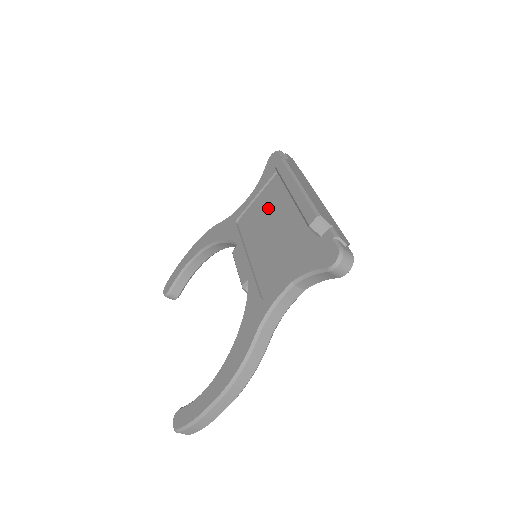
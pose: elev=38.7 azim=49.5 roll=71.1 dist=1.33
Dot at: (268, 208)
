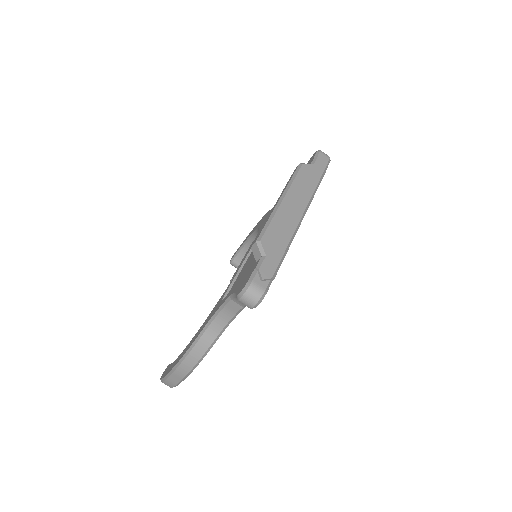
Dot at: occluded
